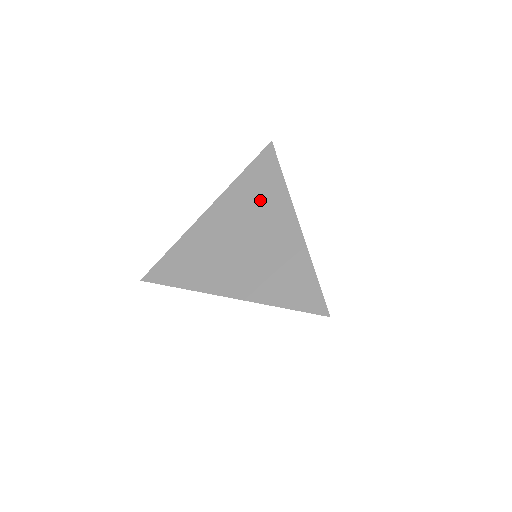
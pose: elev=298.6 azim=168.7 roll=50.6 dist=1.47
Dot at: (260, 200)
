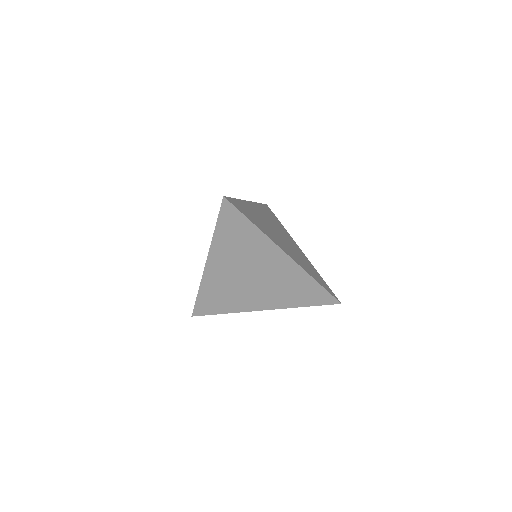
Dot at: occluded
